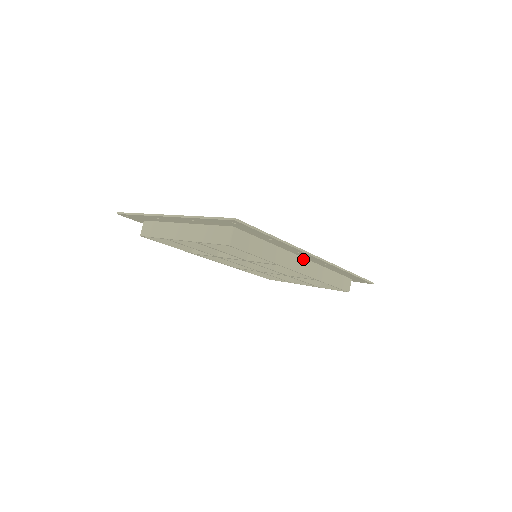
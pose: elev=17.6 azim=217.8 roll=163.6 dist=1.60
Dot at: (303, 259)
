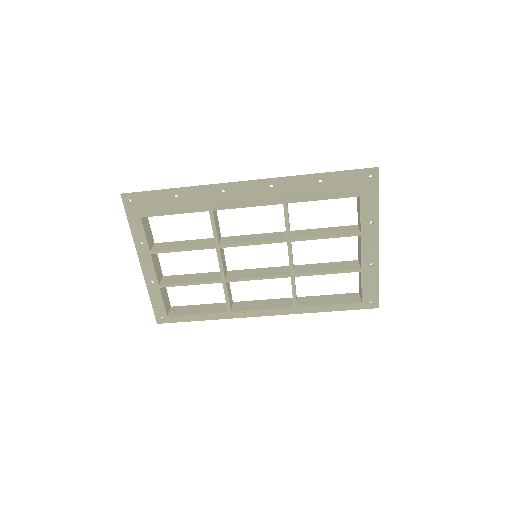
Dot at: (248, 200)
